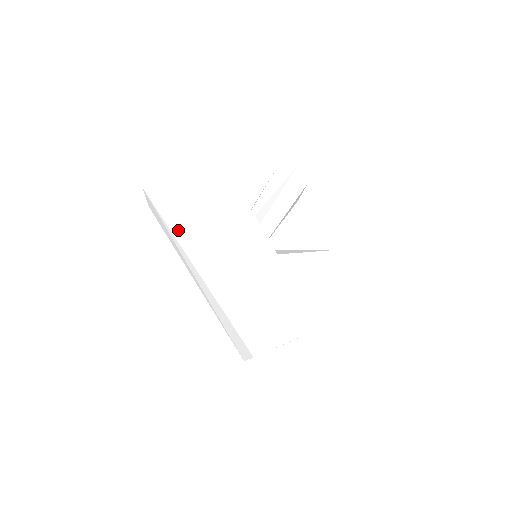
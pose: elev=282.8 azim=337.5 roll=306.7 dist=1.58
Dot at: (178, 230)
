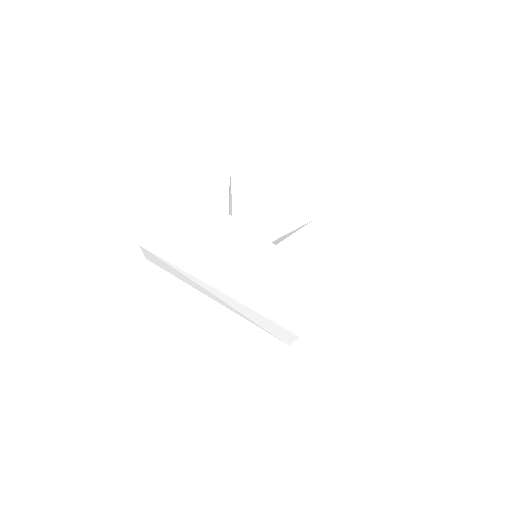
Dot at: (187, 266)
